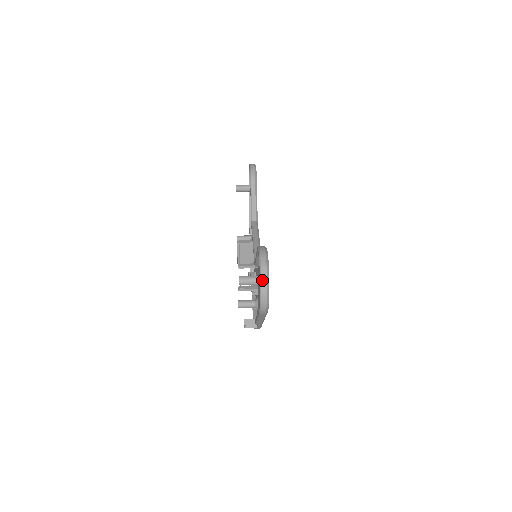
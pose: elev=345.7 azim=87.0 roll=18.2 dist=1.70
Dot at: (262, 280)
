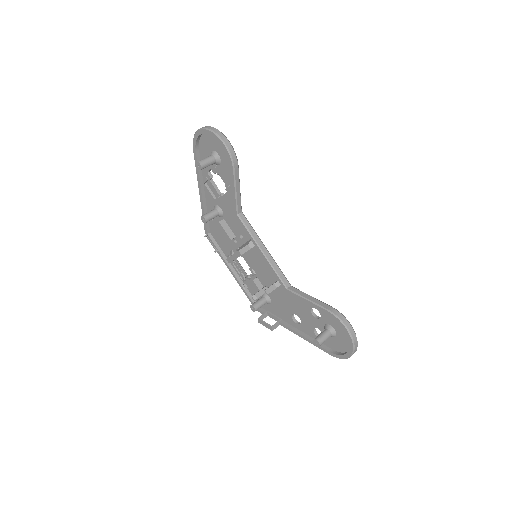
Dot at: (354, 352)
